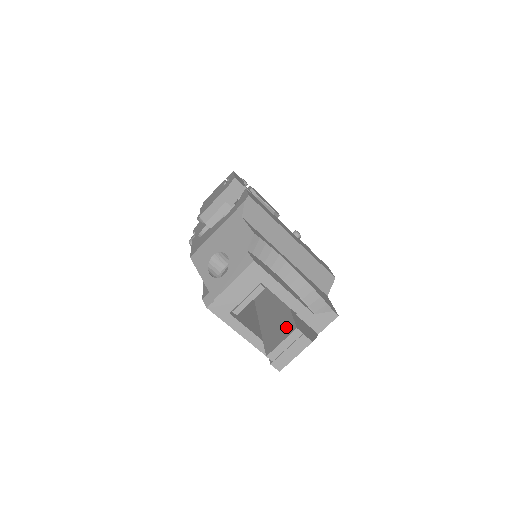
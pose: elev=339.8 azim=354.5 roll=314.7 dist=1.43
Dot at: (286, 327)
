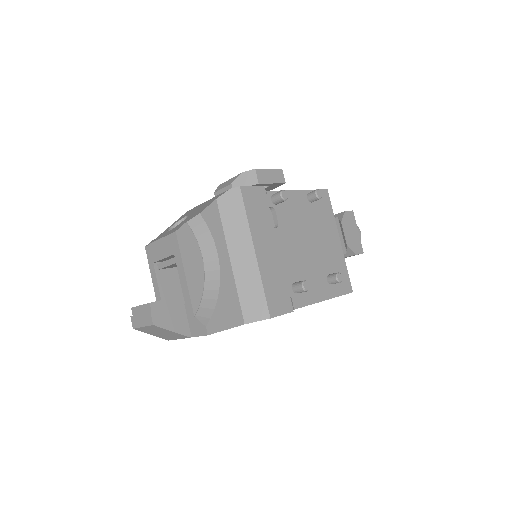
Dot at: occluded
